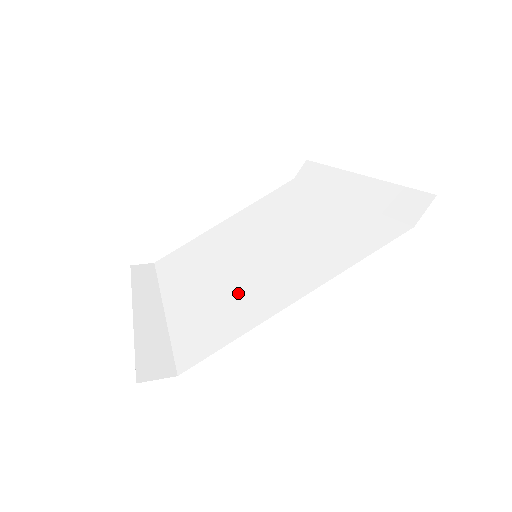
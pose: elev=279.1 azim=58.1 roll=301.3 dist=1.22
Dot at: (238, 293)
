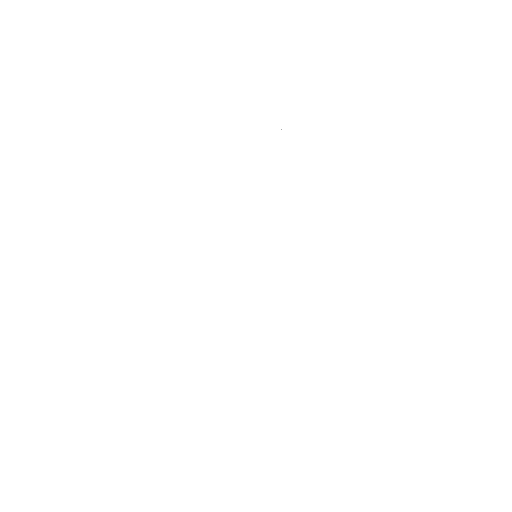
Dot at: (230, 324)
